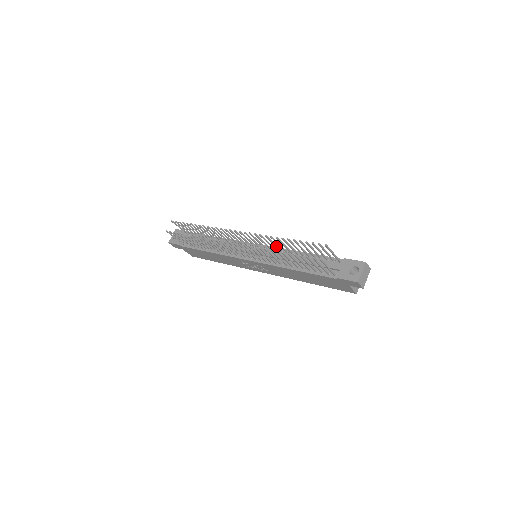
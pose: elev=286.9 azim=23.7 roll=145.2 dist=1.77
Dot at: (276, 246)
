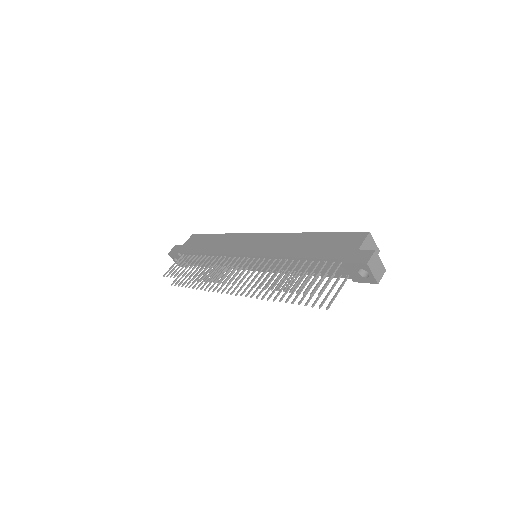
Dot at: (268, 269)
